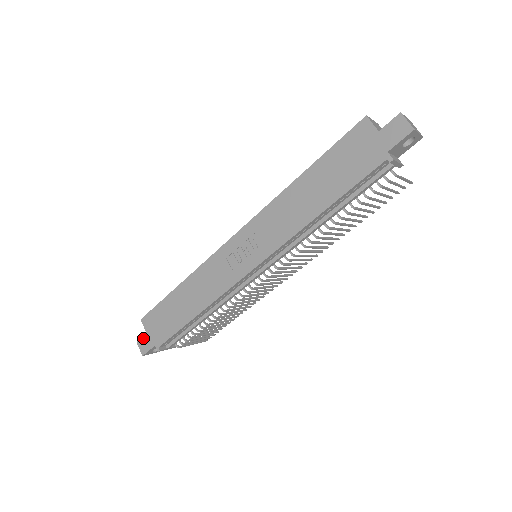
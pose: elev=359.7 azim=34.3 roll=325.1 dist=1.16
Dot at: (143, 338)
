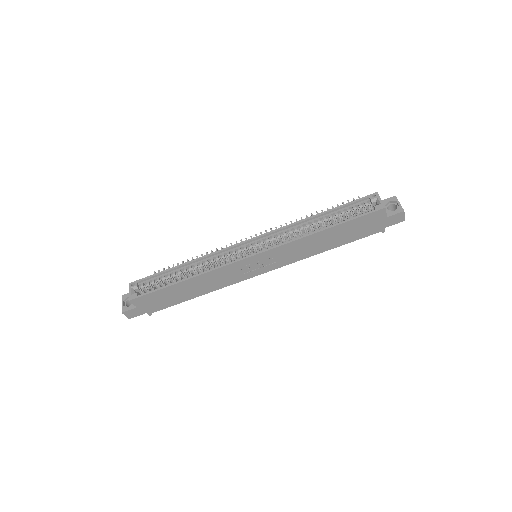
Dot at: (132, 310)
